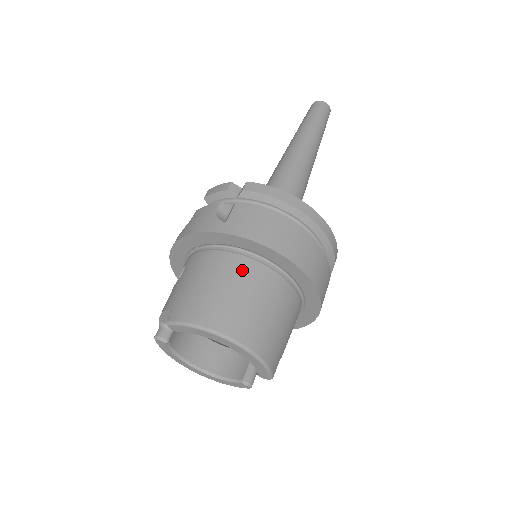
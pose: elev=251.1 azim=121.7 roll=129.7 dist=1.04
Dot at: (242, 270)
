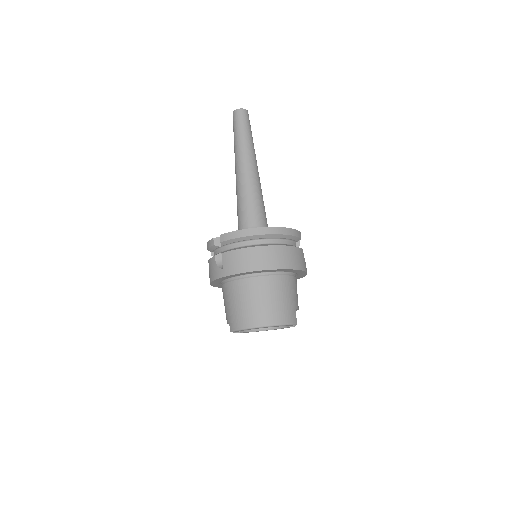
Dot at: (246, 288)
